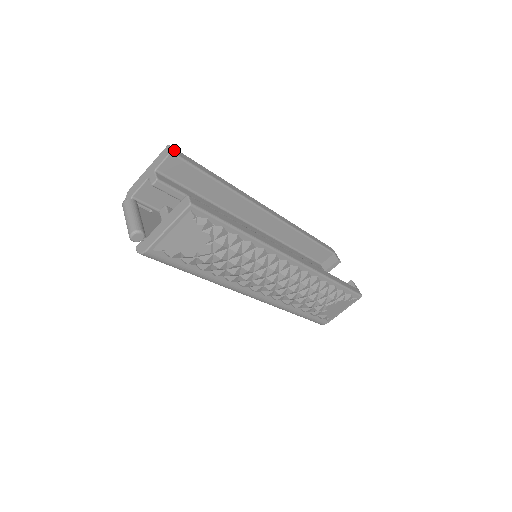
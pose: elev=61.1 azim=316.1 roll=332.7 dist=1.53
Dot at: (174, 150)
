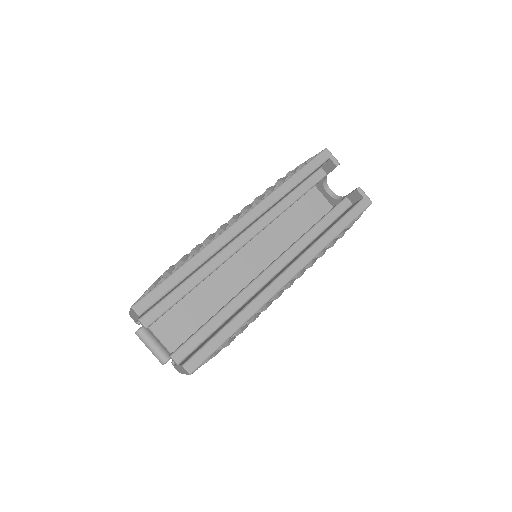
Dot at: (139, 308)
